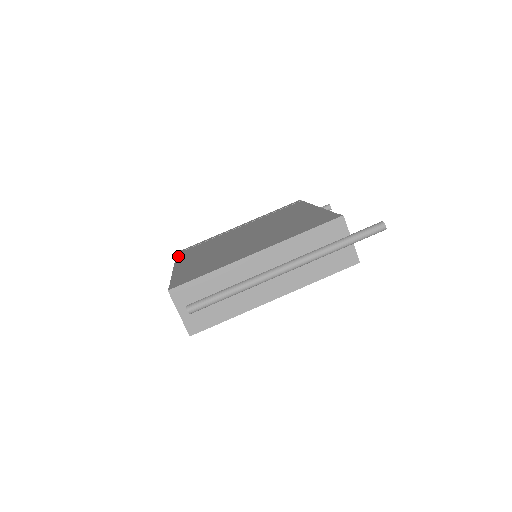
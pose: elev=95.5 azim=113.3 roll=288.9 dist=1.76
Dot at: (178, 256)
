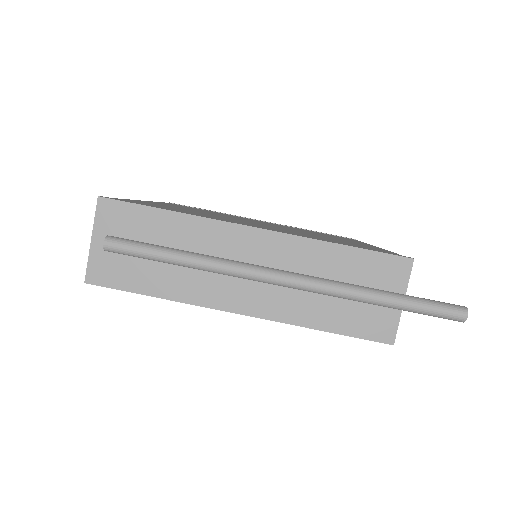
Dot at: occluded
